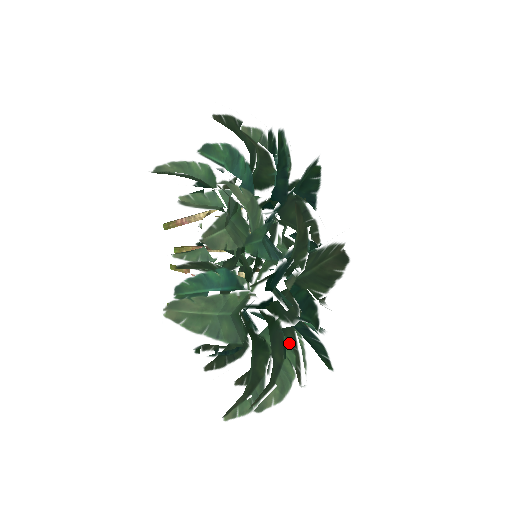
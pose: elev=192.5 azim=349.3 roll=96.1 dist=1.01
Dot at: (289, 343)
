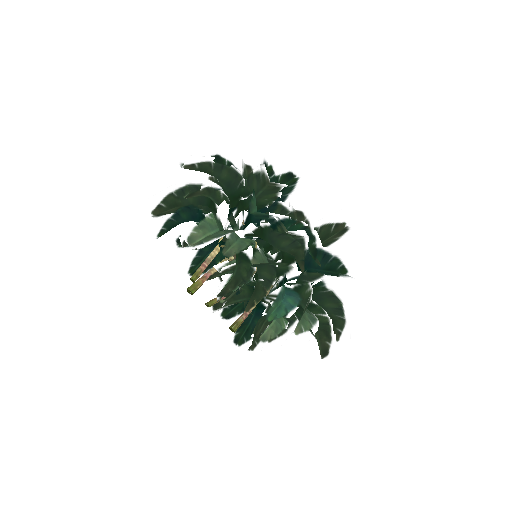
Dot at: occluded
